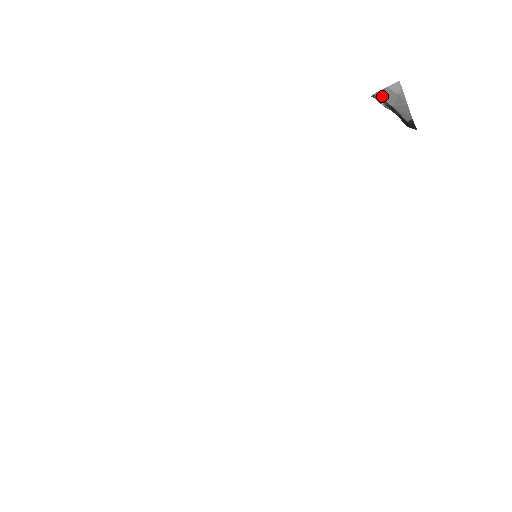
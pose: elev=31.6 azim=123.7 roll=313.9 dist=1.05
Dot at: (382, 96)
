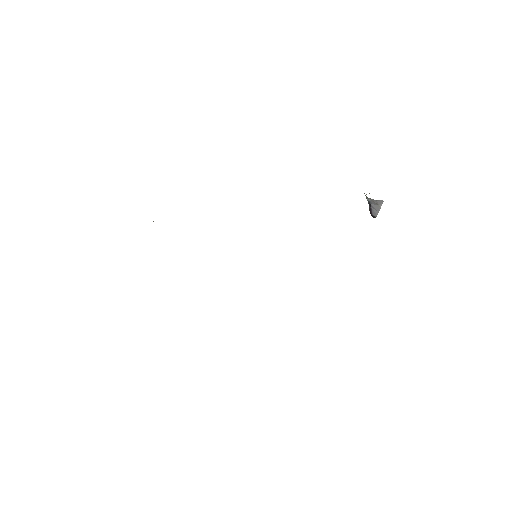
Dot at: (370, 200)
